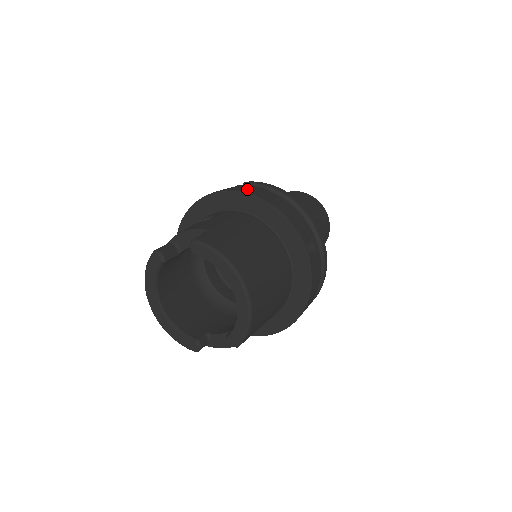
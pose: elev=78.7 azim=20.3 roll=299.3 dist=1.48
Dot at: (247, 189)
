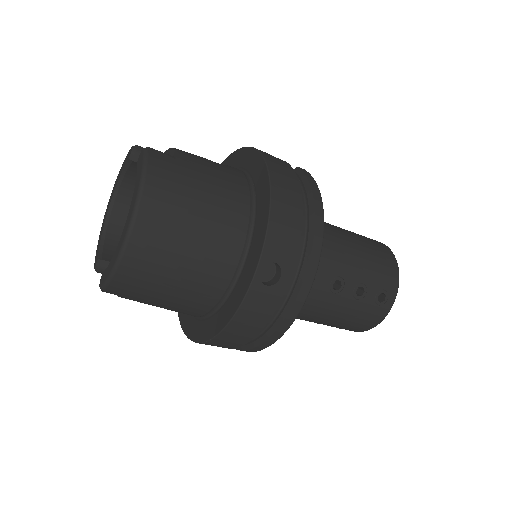
Dot at: (277, 164)
